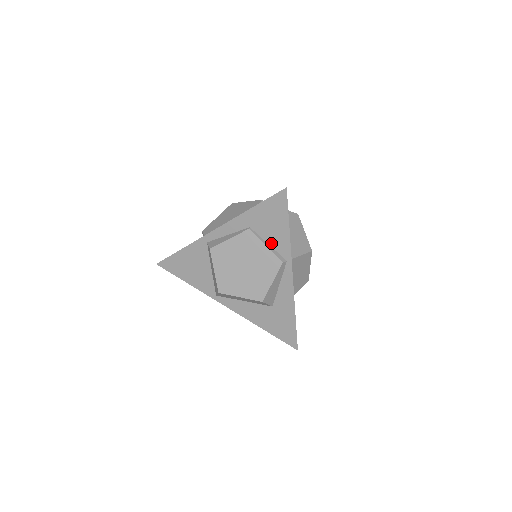
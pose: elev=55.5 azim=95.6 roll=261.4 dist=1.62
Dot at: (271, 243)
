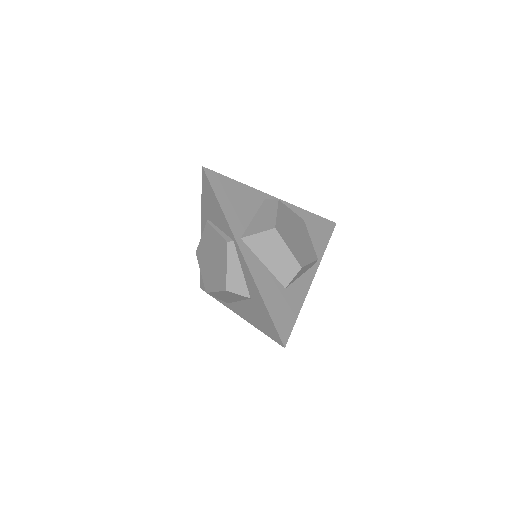
Dot at: (221, 227)
